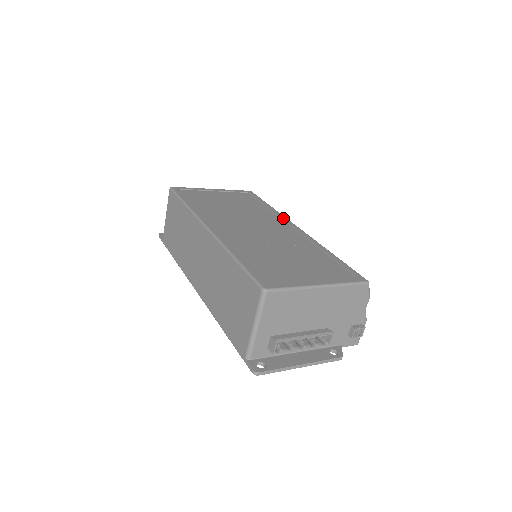
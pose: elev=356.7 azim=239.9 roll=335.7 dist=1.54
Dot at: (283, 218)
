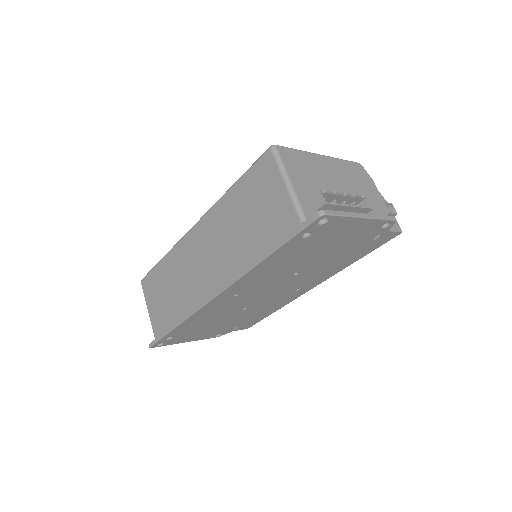
Dot at: occluded
